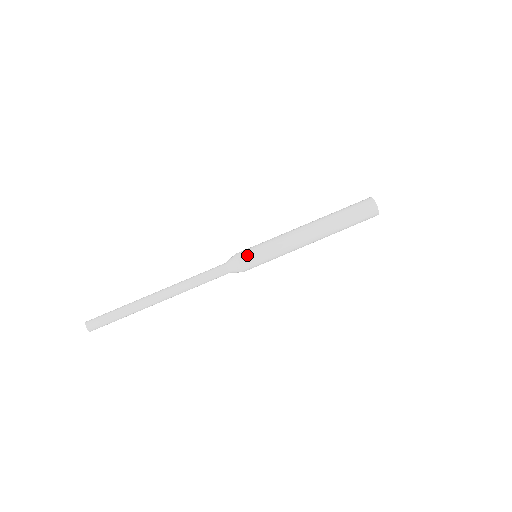
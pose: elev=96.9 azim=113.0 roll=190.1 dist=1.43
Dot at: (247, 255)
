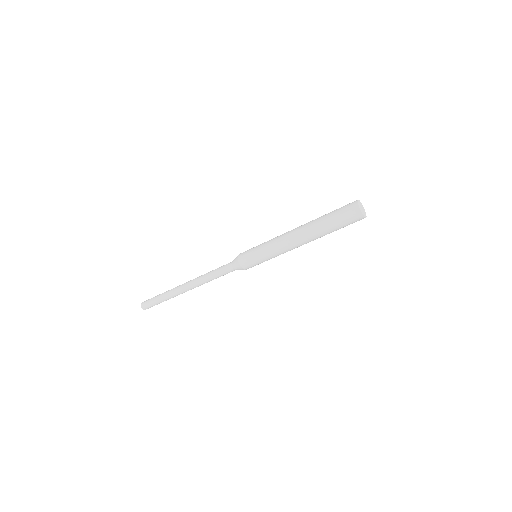
Dot at: (250, 266)
